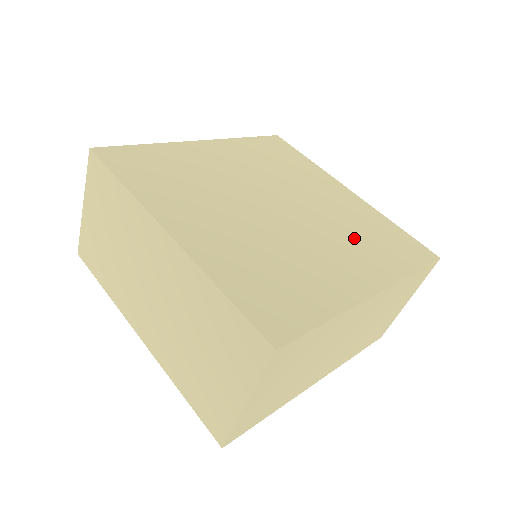
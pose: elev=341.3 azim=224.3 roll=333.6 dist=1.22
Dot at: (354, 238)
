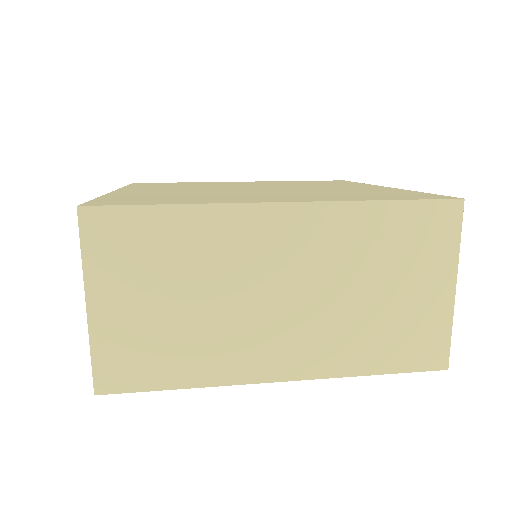
Dot at: (325, 193)
